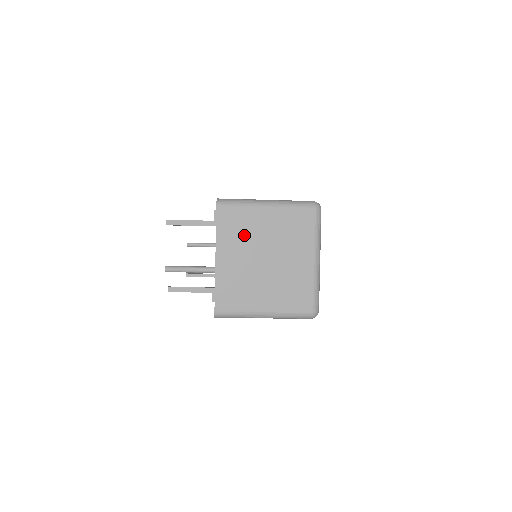
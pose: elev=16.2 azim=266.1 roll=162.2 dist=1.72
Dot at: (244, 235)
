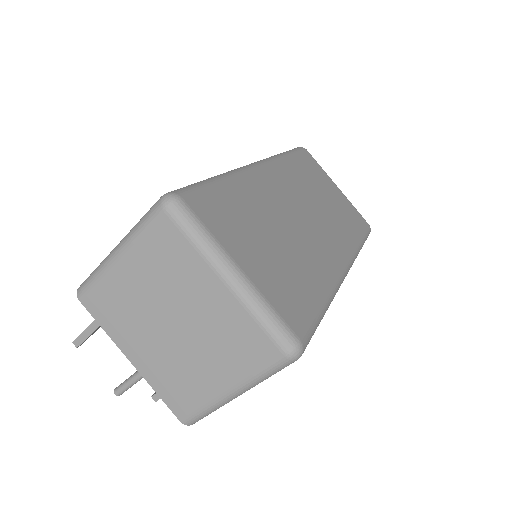
Dot at: (129, 312)
